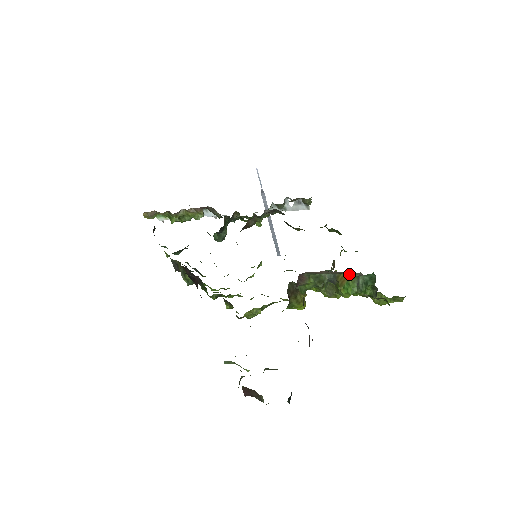
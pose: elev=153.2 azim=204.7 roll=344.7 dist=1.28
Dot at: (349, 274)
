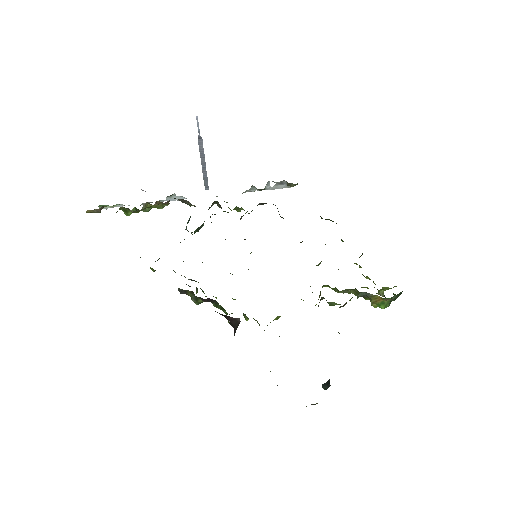
Dot at: (389, 299)
